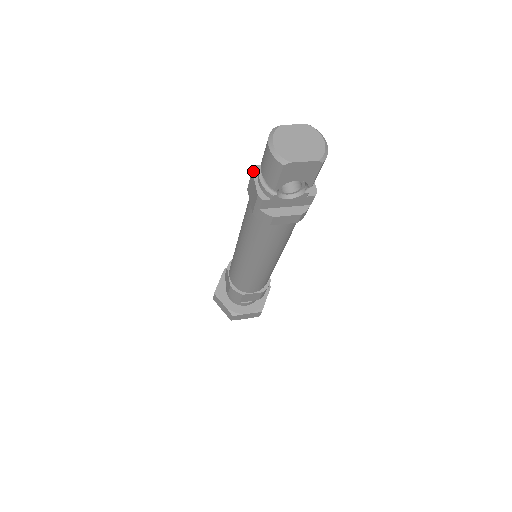
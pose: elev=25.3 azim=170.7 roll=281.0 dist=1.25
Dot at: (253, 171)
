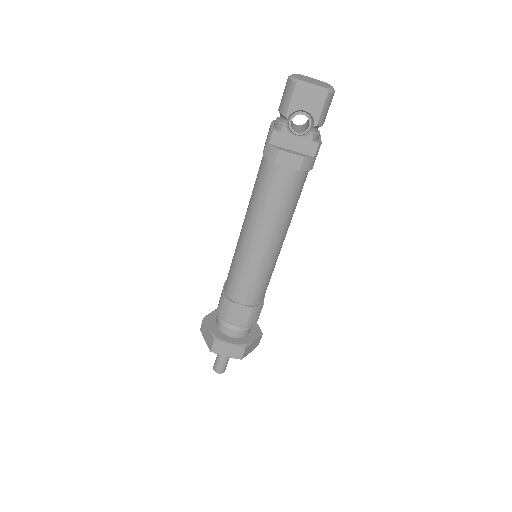
Dot at: (272, 121)
